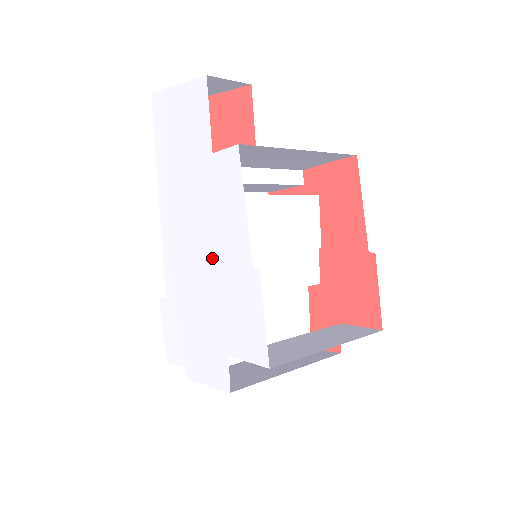
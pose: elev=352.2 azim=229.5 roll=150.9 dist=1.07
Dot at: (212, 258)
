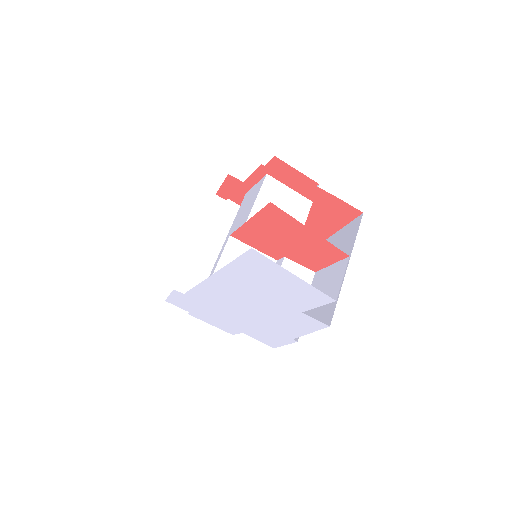
Dot at: (258, 320)
